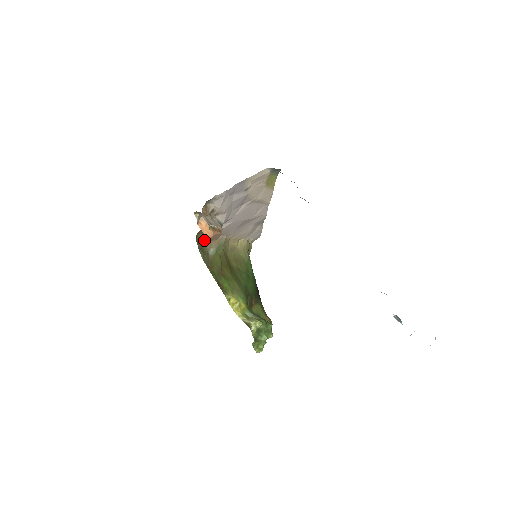
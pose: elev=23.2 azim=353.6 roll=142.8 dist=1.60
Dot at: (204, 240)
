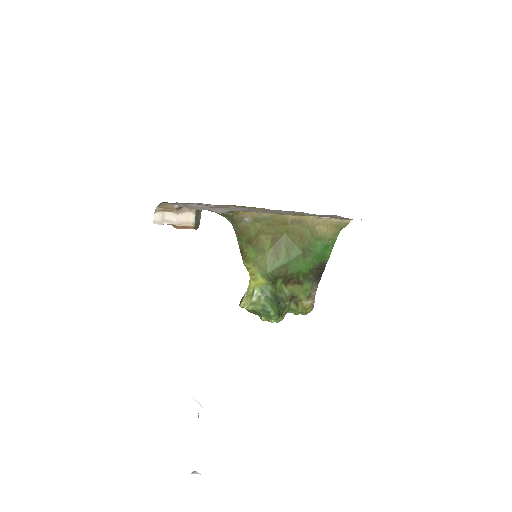
Dot at: occluded
